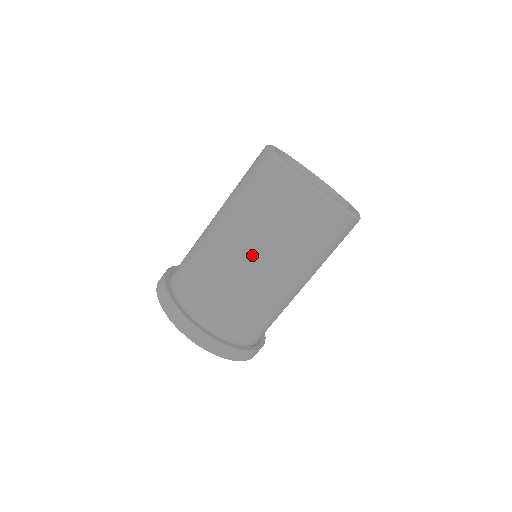
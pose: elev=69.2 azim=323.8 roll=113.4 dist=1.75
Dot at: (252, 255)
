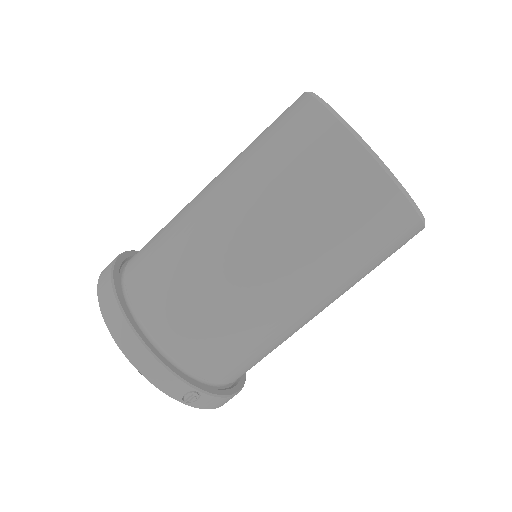
Dot at: (218, 197)
